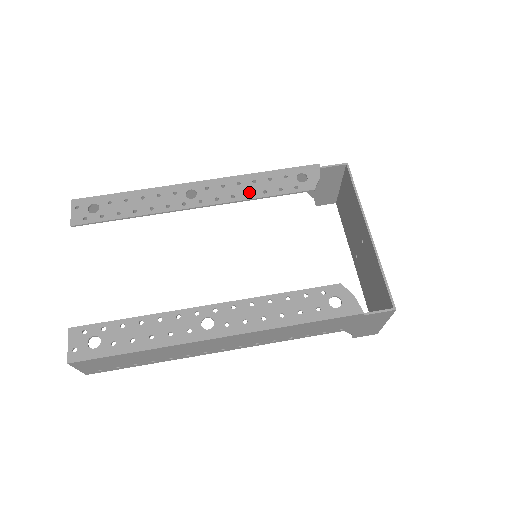
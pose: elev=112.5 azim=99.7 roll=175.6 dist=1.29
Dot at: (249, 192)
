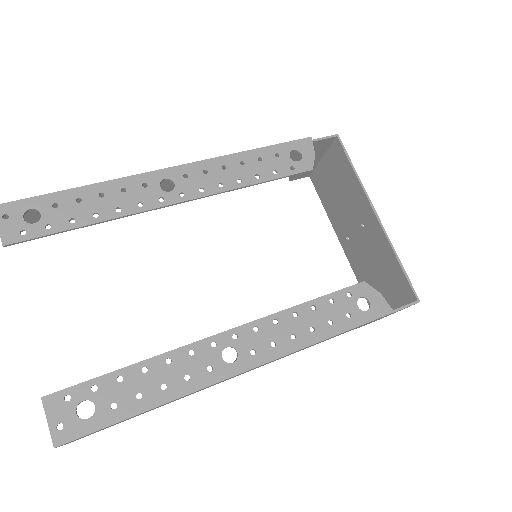
Dot at: (239, 178)
